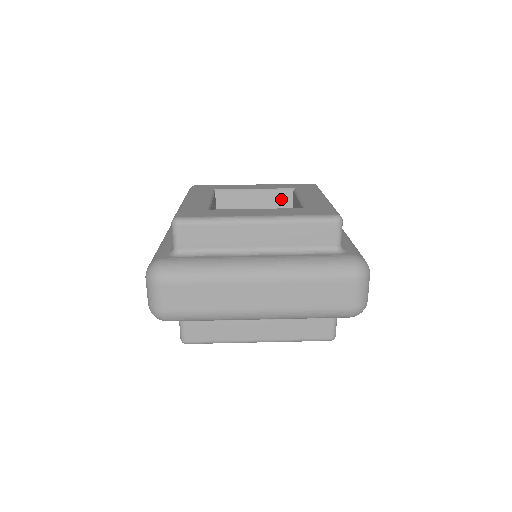
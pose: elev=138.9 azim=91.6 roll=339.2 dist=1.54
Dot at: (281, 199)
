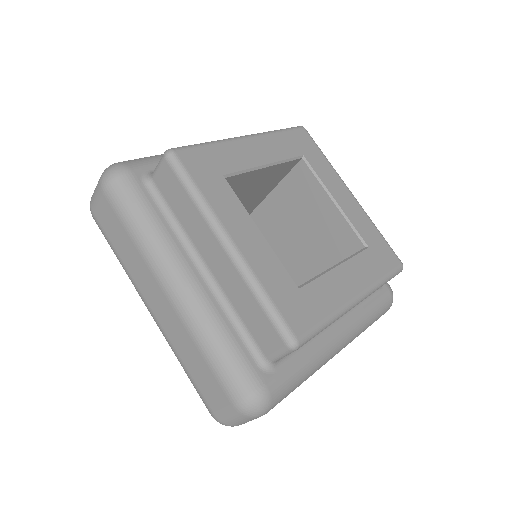
Dot at: (346, 239)
